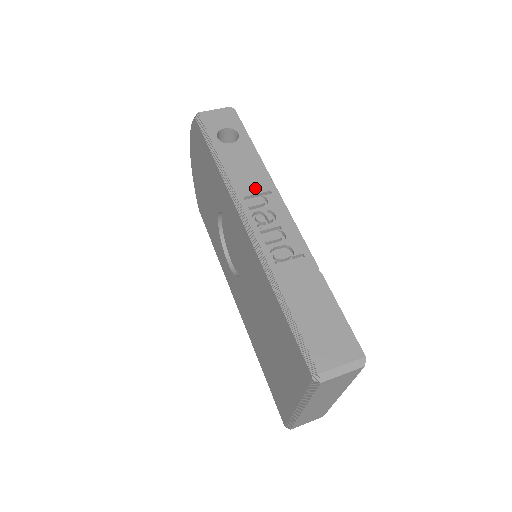
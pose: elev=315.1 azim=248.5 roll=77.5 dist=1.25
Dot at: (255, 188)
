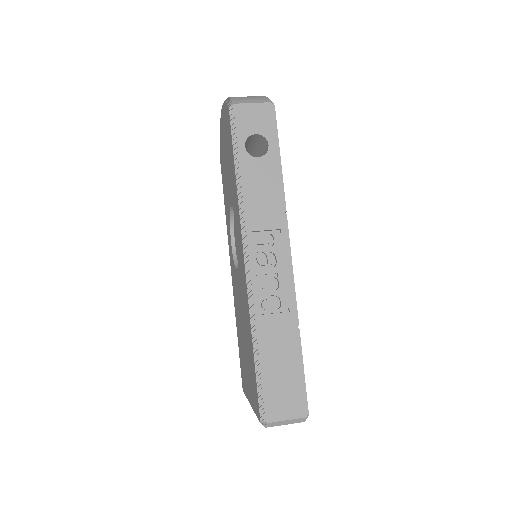
Dot at: (266, 223)
